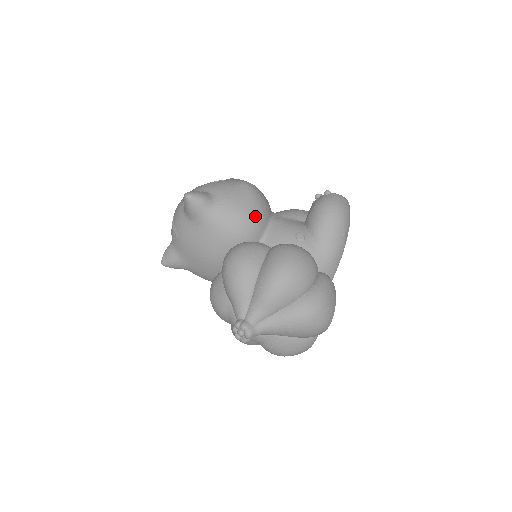
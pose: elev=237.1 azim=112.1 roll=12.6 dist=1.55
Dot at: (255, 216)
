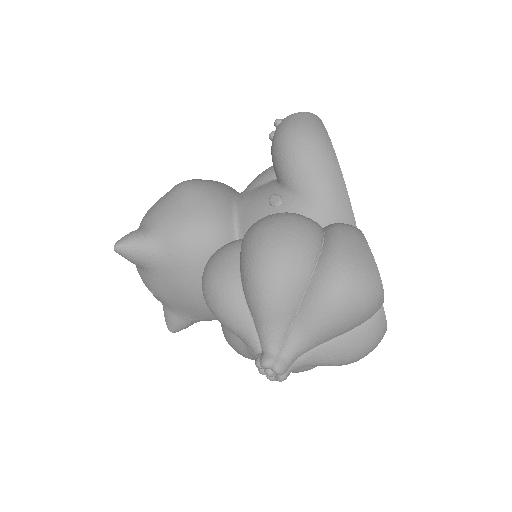
Dot at: (207, 215)
